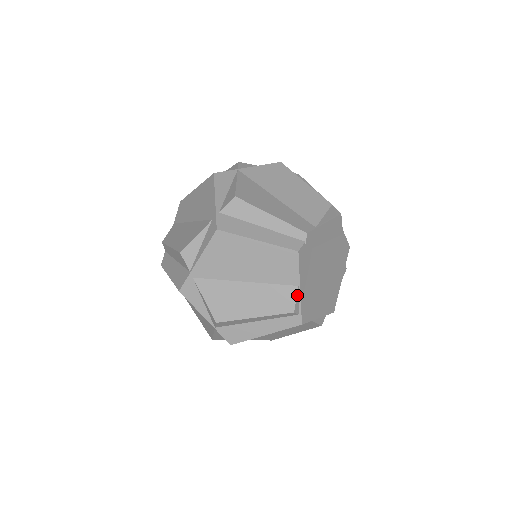
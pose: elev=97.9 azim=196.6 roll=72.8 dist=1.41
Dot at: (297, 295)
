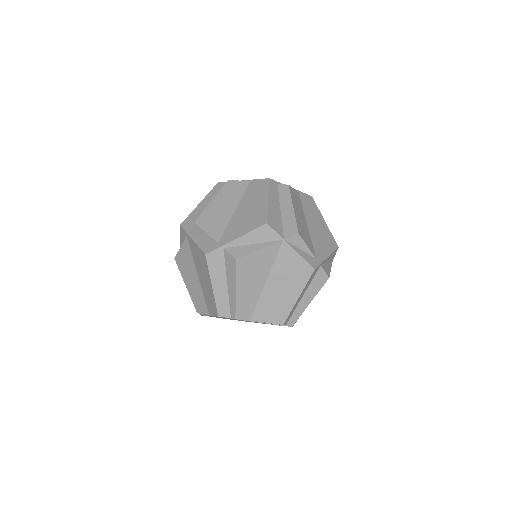
Dot at: (206, 314)
